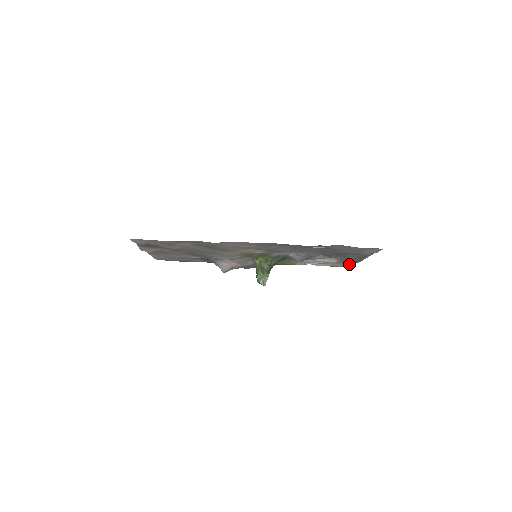
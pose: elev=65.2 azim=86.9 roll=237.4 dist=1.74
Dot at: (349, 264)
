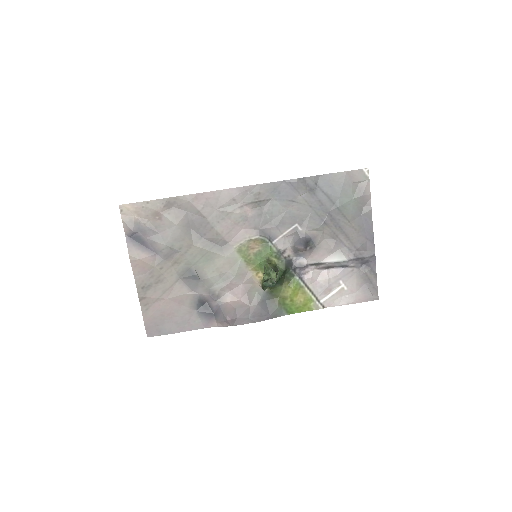
Dot at: (372, 284)
